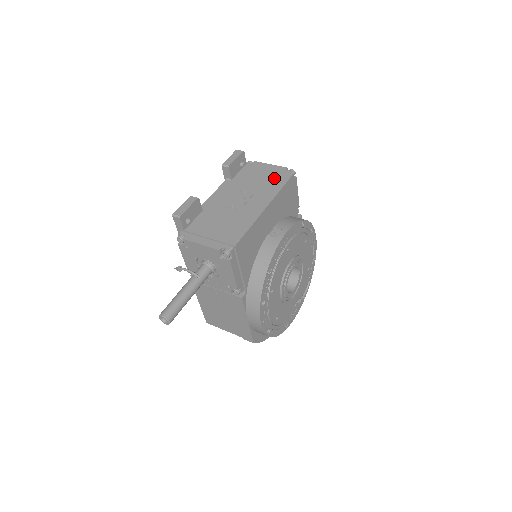
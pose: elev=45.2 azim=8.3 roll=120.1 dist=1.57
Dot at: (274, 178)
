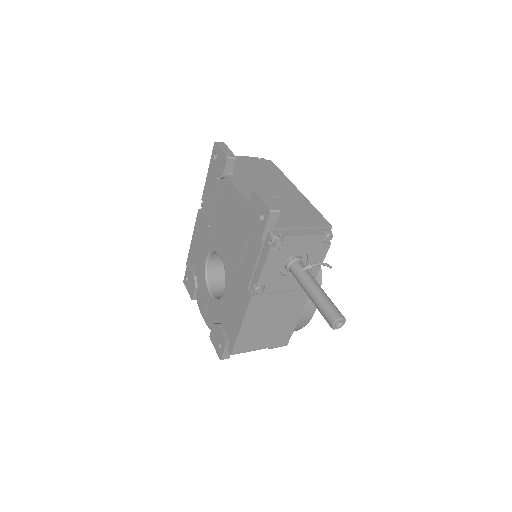
Dot at: (264, 166)
